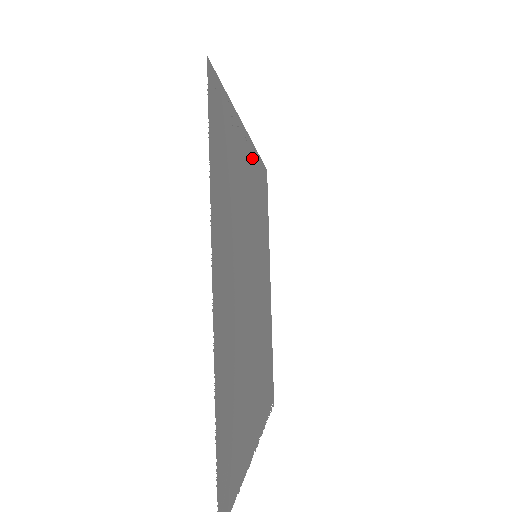
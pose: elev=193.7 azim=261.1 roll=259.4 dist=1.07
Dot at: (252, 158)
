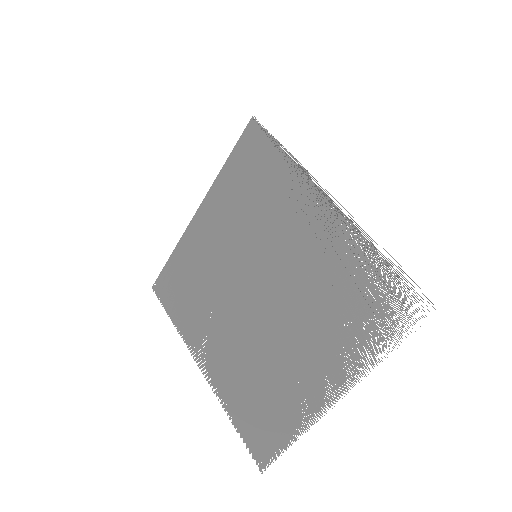
Dot at: (308, 194)
